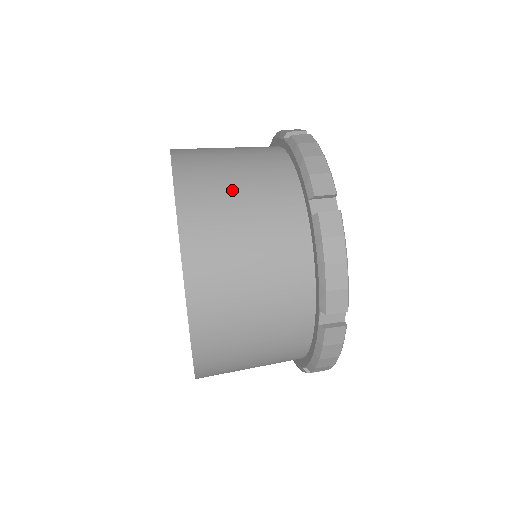
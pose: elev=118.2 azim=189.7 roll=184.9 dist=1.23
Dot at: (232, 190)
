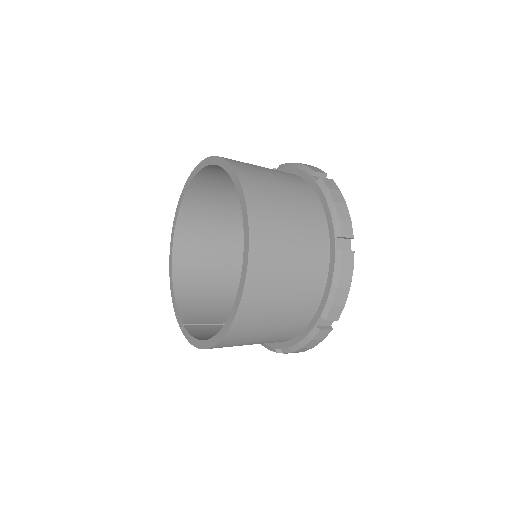
Dot at: (259, 167)
